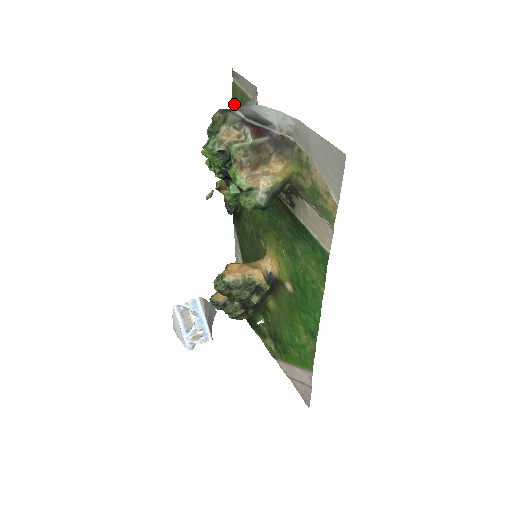
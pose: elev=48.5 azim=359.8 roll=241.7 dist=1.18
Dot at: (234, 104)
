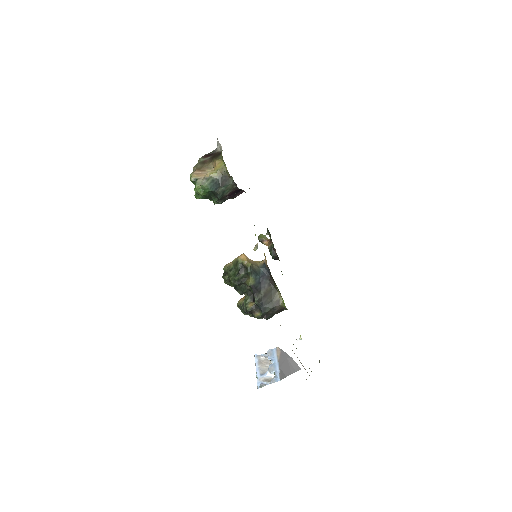
Dot at: occluded
